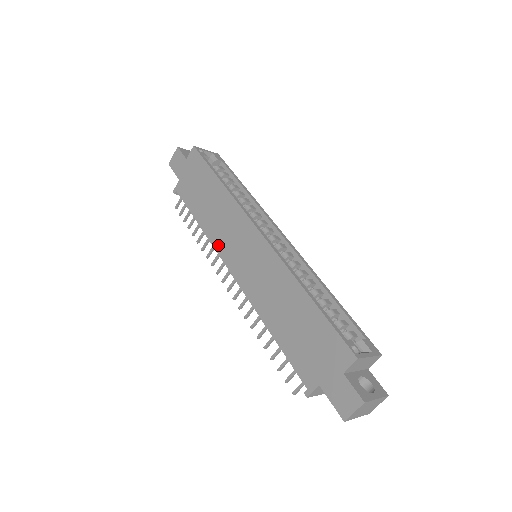
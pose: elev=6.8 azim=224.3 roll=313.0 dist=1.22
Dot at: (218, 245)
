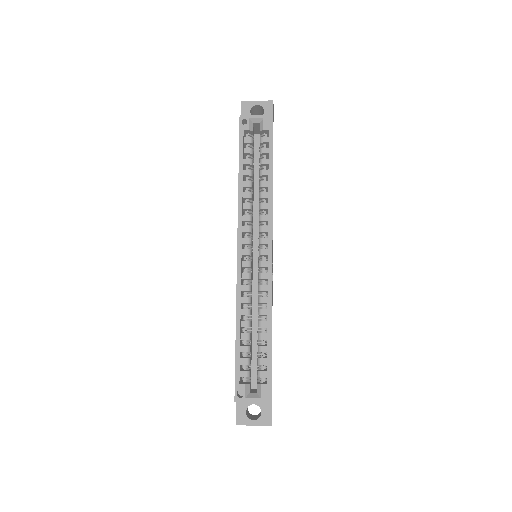
Dot at: occluded
